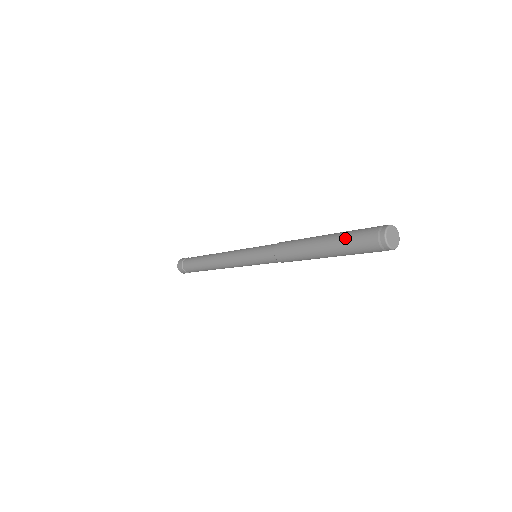
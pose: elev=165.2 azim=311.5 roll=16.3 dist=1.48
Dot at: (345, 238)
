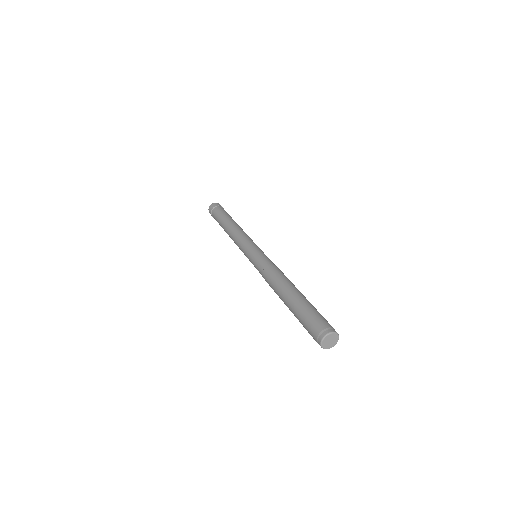
Dot at: (301, 314)
